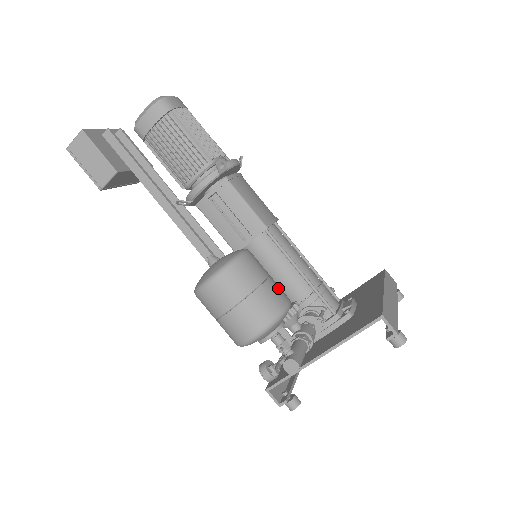
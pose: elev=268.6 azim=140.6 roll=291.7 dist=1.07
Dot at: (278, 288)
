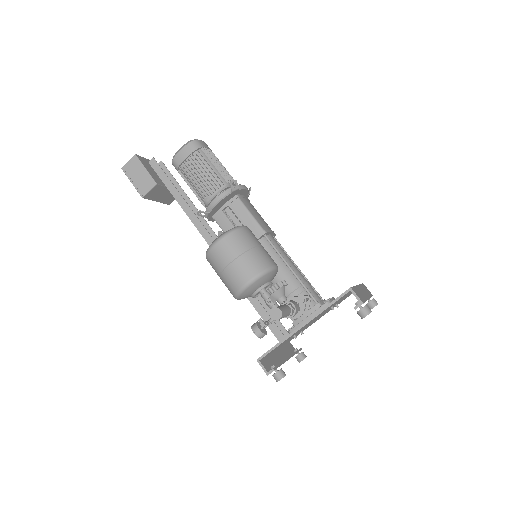
Dot at: occluded
